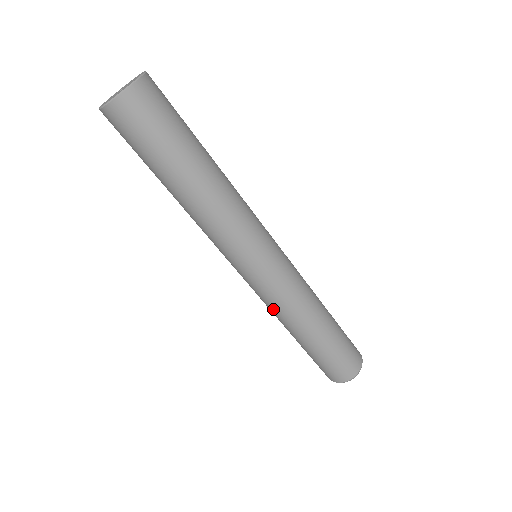
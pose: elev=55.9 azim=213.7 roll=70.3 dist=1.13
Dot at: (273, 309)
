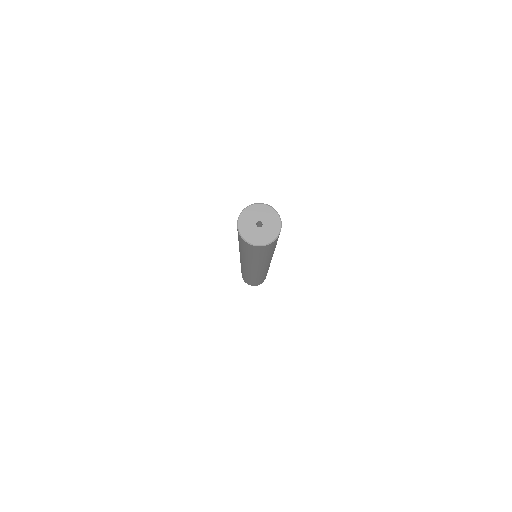
Dot at: (250, 275)
